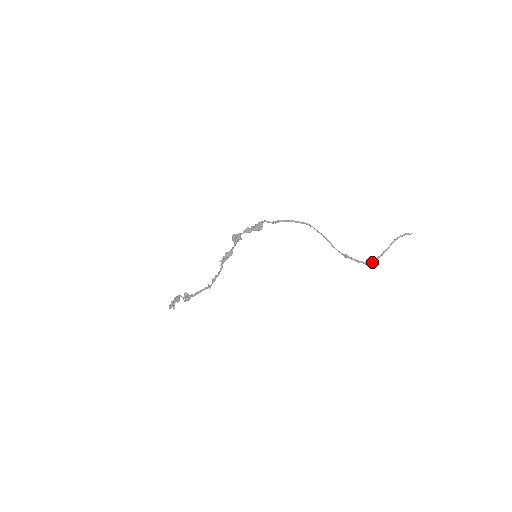
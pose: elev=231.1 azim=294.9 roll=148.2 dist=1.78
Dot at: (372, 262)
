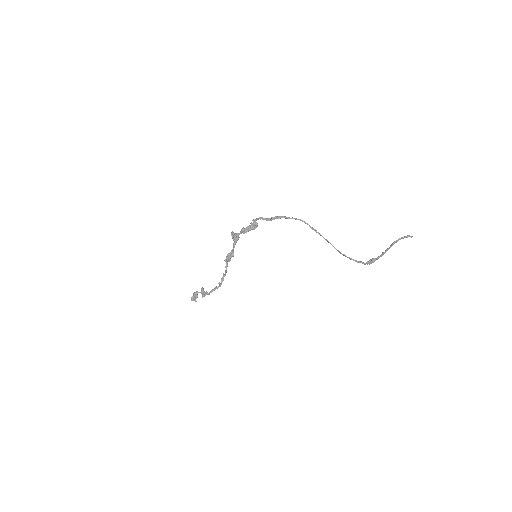
Dot at: (371, 263)
